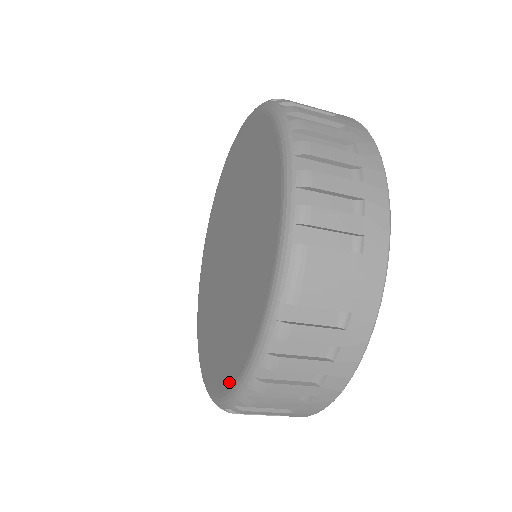
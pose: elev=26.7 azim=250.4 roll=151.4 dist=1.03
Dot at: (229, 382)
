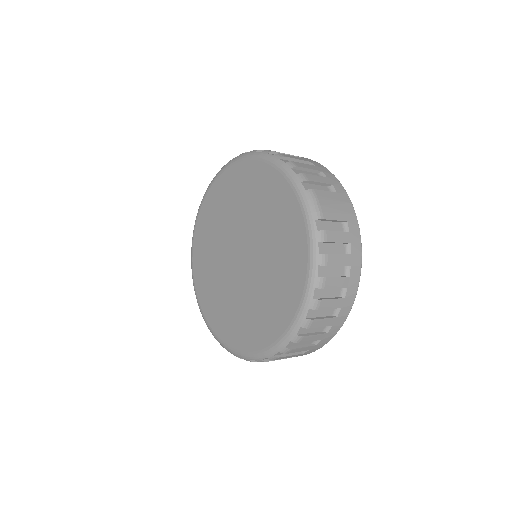
Dot at: (295, 306)
